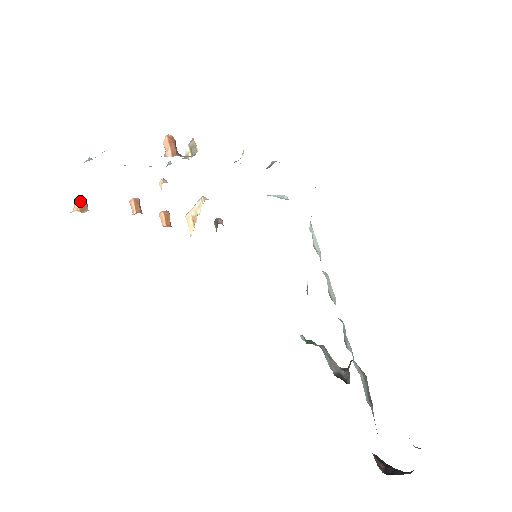
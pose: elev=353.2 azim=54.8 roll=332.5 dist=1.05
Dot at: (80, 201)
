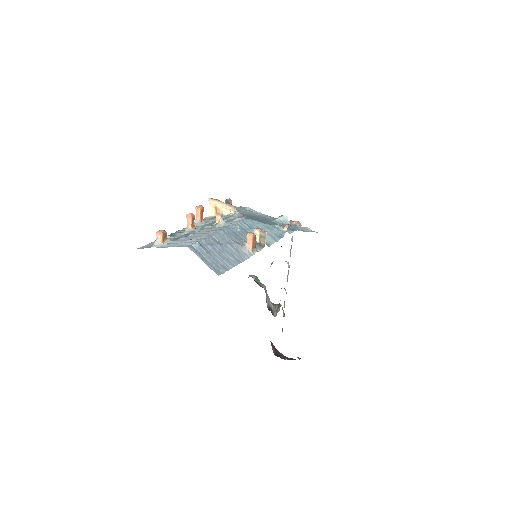
Dot at: (163, 233)
